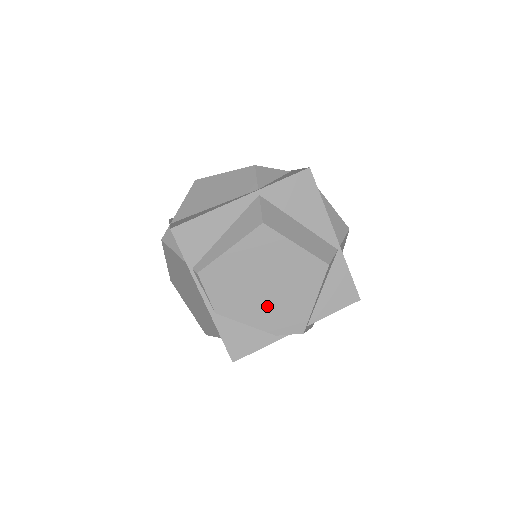
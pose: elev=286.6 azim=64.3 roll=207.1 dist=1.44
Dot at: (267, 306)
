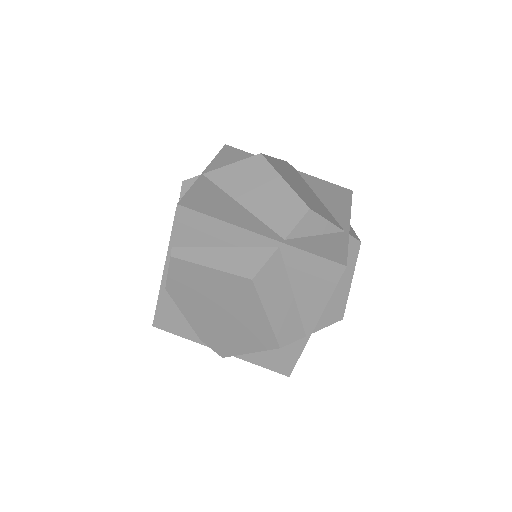
Dot at: (209, 322)
